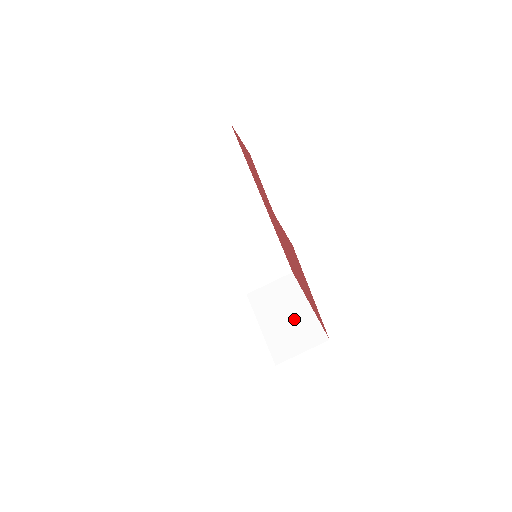
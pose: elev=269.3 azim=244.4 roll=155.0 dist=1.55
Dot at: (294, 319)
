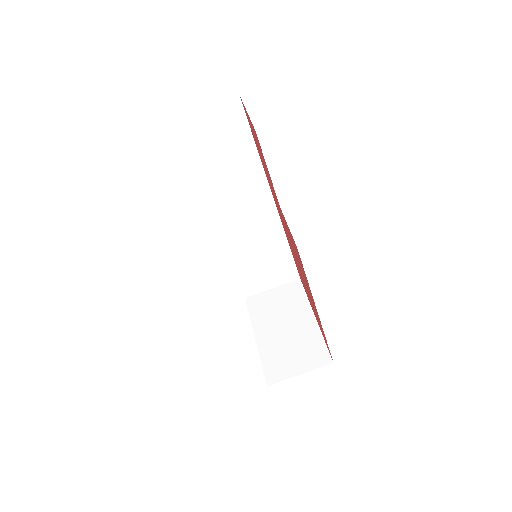
Dot at: (295, 333)
